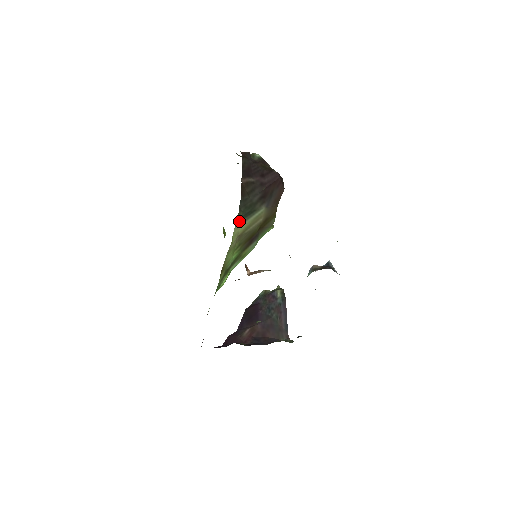
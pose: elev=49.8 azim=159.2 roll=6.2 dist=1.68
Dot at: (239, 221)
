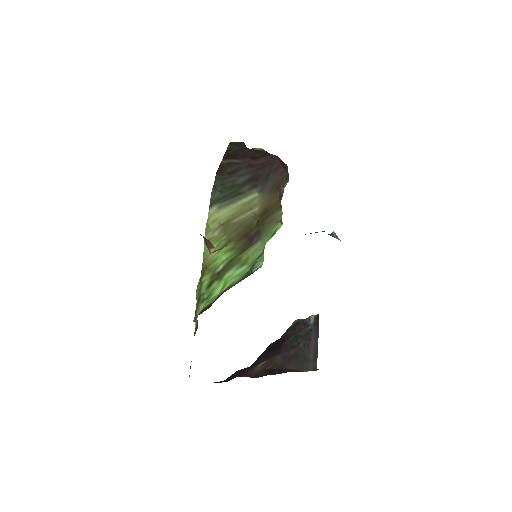
Dot at: (216, 203)
